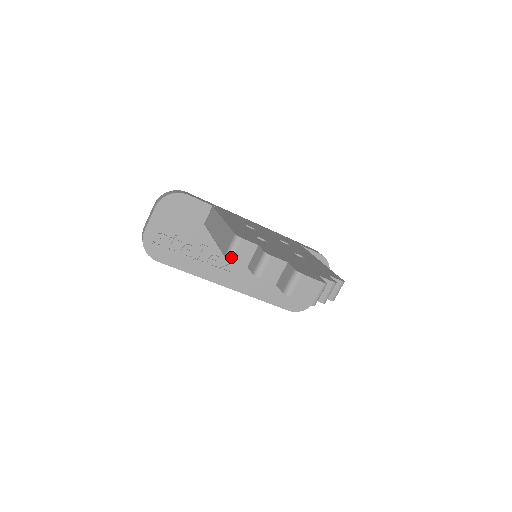
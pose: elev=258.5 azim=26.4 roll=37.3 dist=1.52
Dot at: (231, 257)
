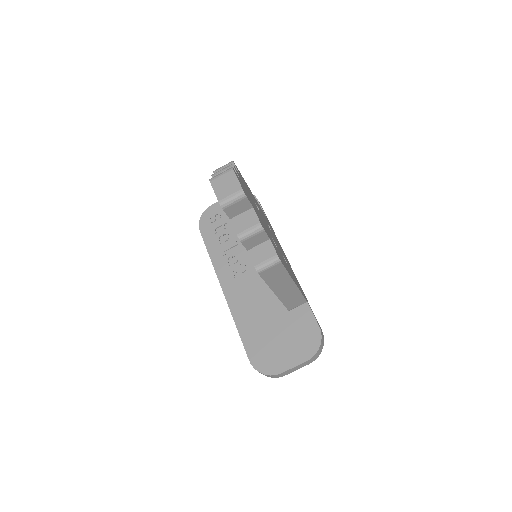
Dot at: (216, 171)
